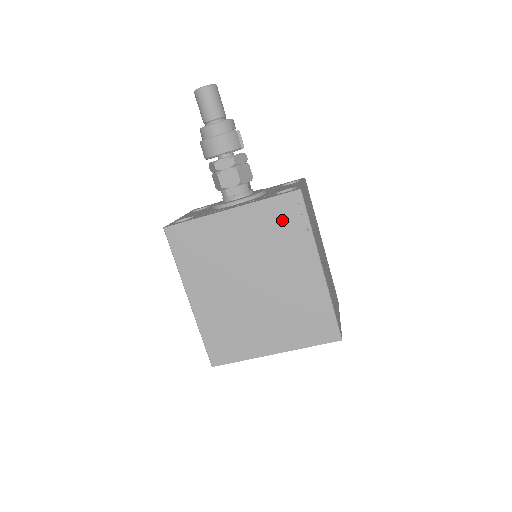
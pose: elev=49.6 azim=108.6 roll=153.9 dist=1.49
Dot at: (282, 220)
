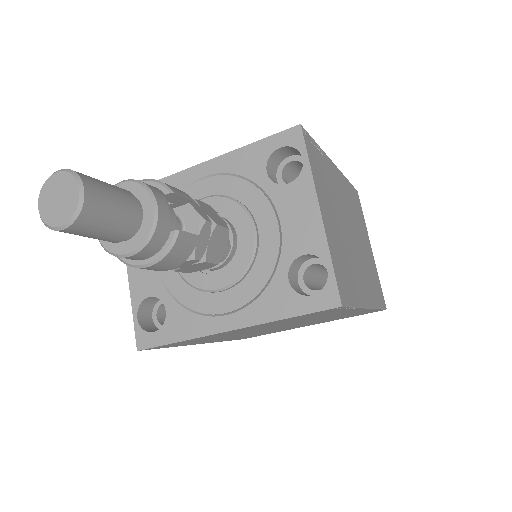
Dot at: occluded
